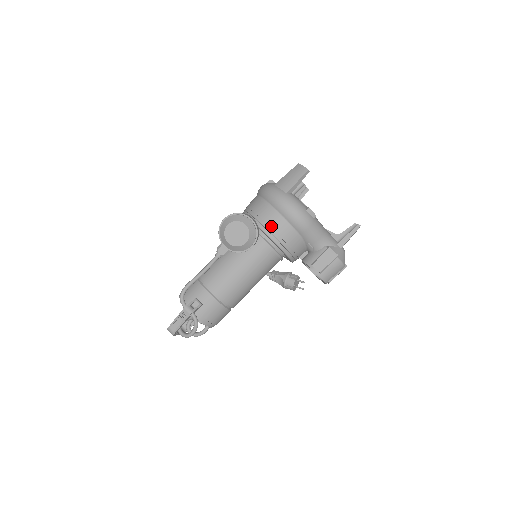
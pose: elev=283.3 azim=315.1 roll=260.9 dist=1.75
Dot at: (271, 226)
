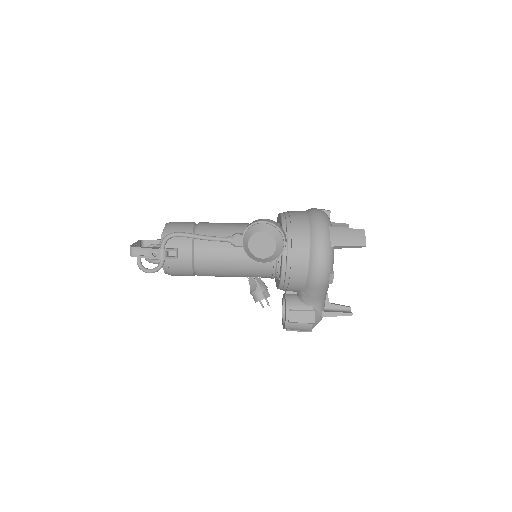
Dot at: (293, 259)
